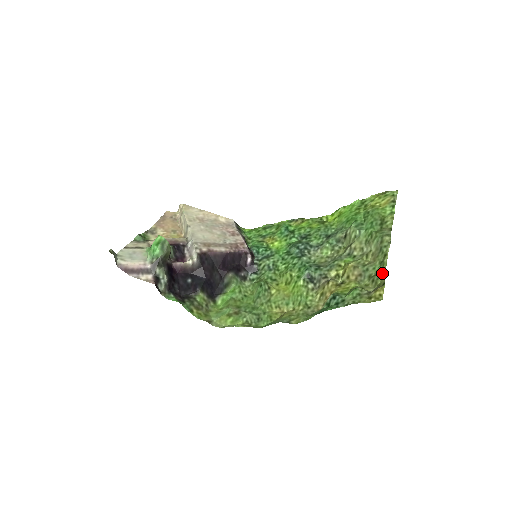
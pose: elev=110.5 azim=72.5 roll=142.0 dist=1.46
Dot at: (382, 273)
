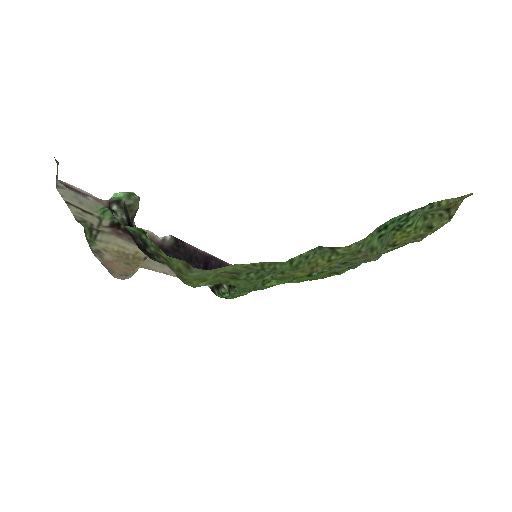
Dot at: occluded
